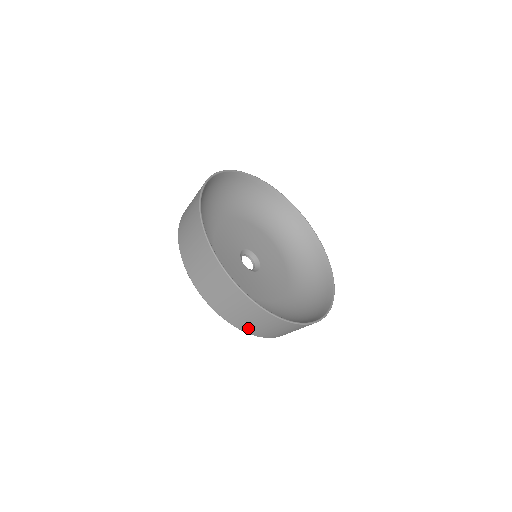
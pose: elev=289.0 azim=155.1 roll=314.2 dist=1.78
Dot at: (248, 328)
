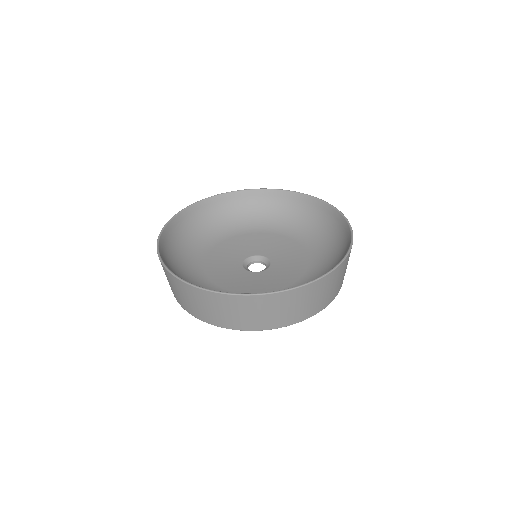
Dot at: (320, 306)
